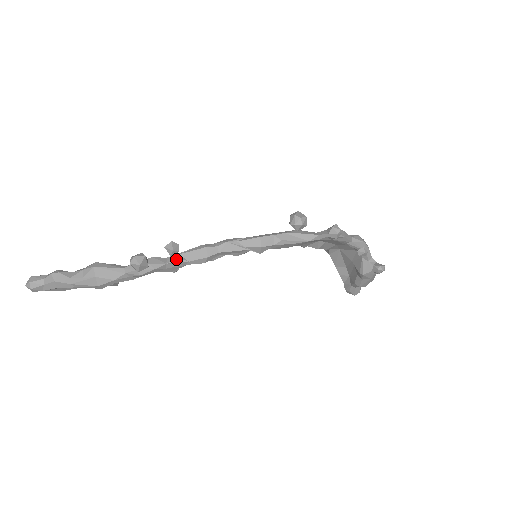
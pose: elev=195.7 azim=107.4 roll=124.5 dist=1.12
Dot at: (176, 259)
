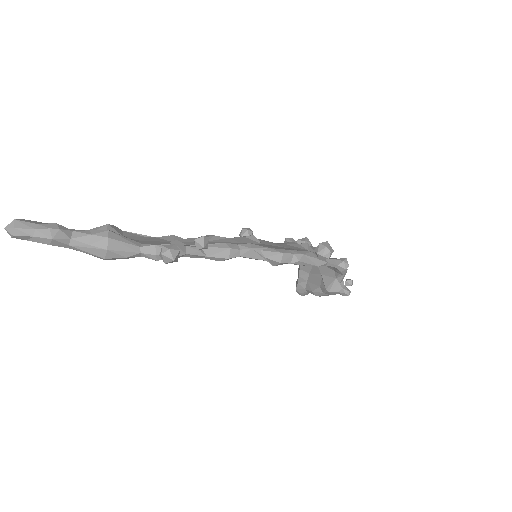
Dot at: (197, 251)
